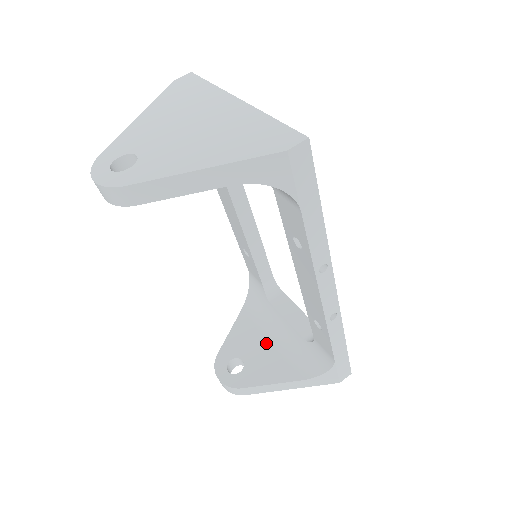
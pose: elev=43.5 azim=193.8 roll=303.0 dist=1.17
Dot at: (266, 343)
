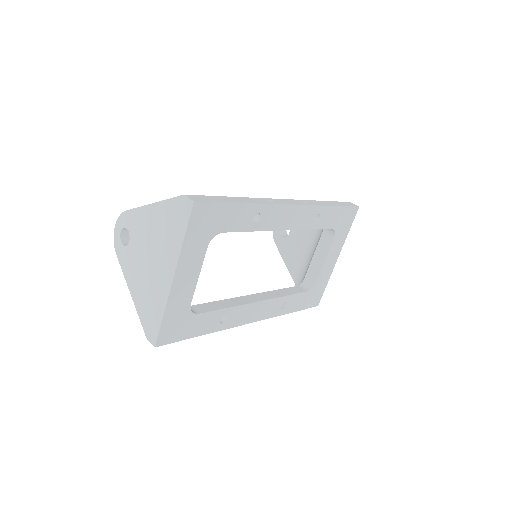
Dot at: (305, 243)
